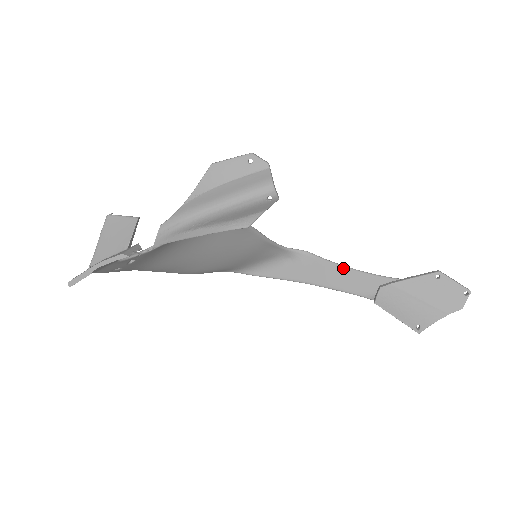
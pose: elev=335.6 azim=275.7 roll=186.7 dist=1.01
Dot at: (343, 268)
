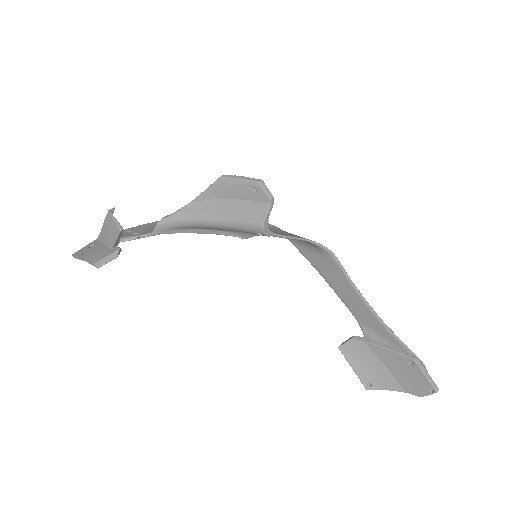
Dot at: (353, 288)
